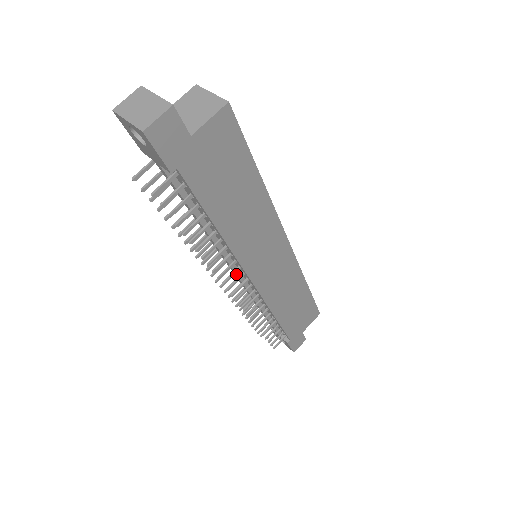
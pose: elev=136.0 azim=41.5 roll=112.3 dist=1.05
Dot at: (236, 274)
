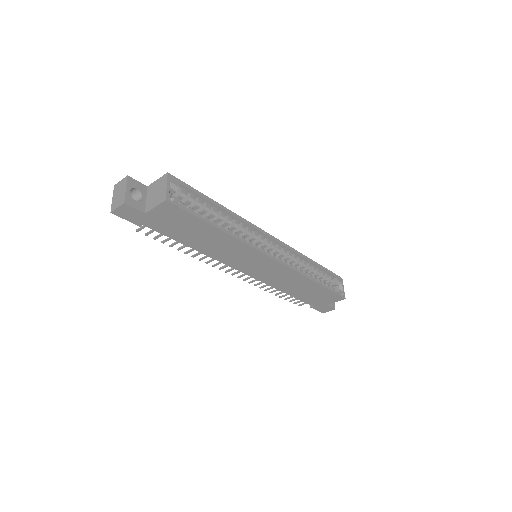
Dot at: occluded
